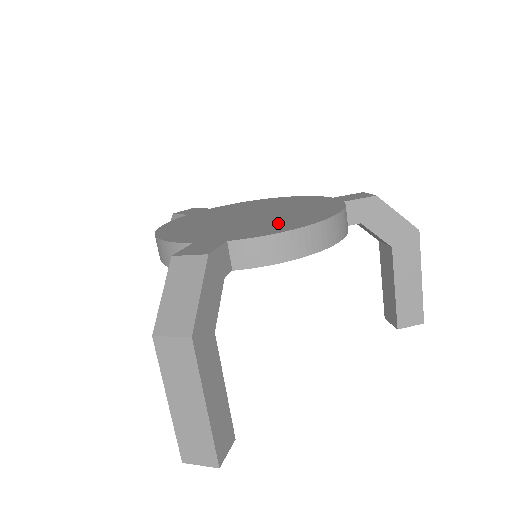
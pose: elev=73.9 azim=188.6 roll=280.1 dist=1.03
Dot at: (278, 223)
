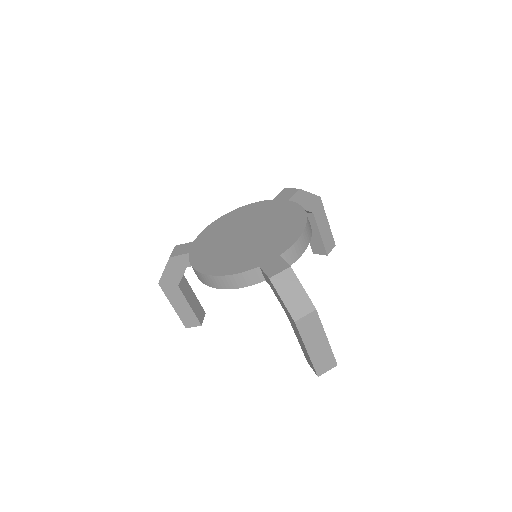
Dot at: (283, 231)
